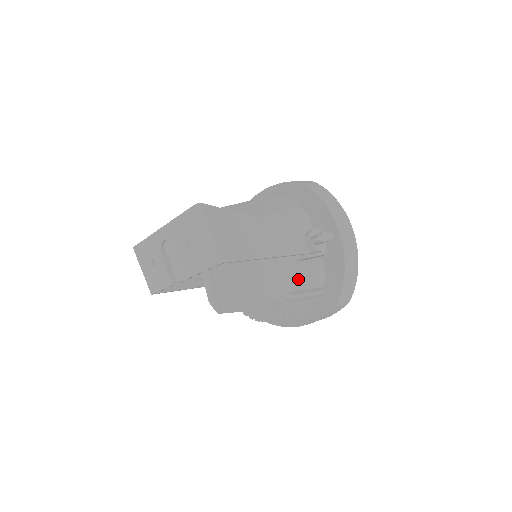
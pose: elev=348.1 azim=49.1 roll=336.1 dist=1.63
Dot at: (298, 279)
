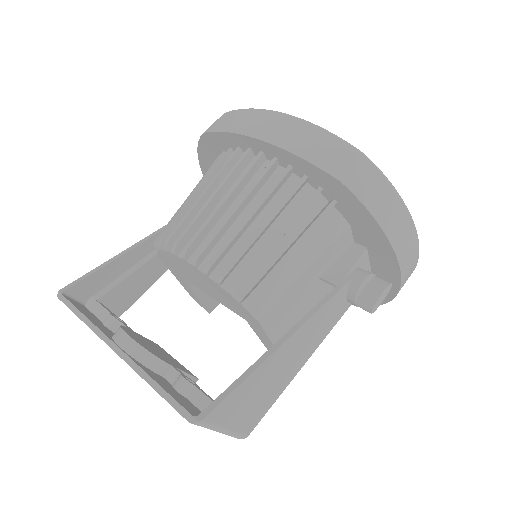
Dot at: occluded
